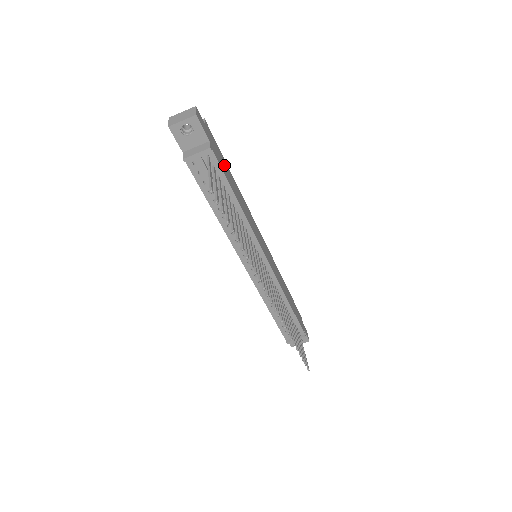
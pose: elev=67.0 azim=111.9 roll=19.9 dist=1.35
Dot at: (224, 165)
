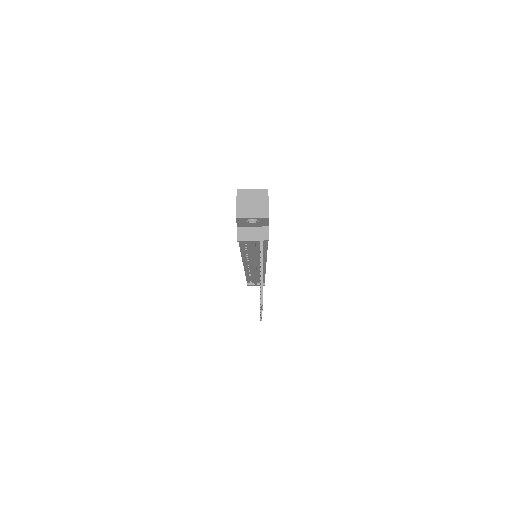
Dot at: occluded
